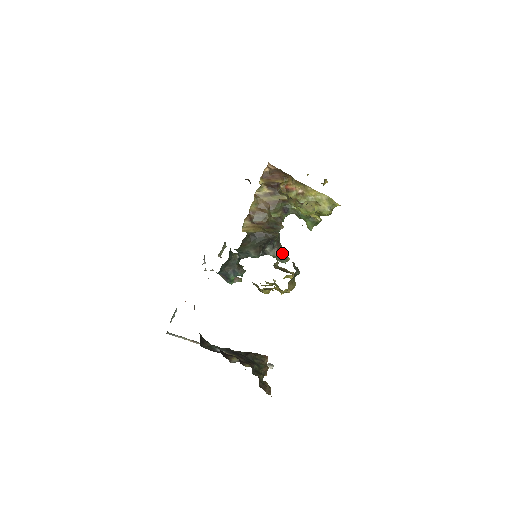
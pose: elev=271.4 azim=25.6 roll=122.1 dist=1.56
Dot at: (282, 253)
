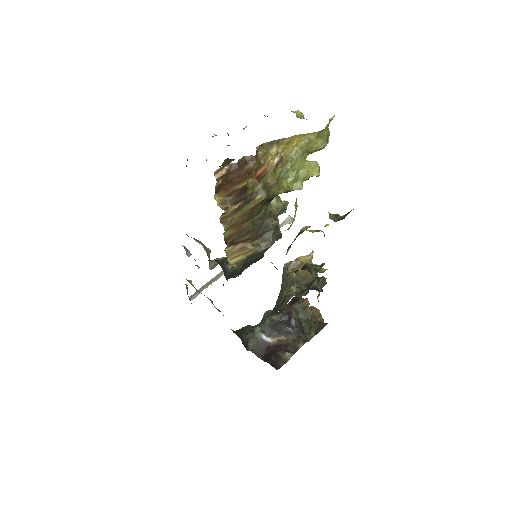
Dot at: (278, 210)
